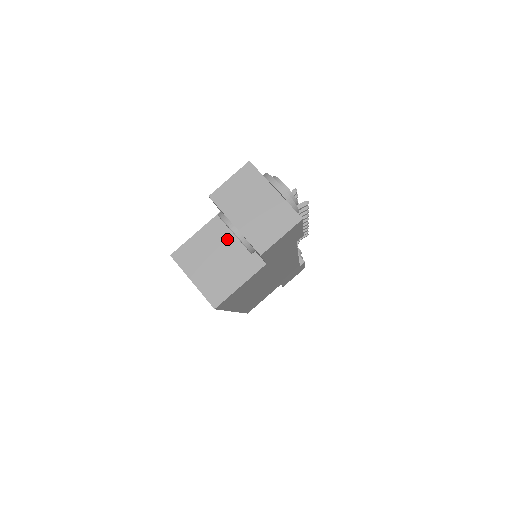
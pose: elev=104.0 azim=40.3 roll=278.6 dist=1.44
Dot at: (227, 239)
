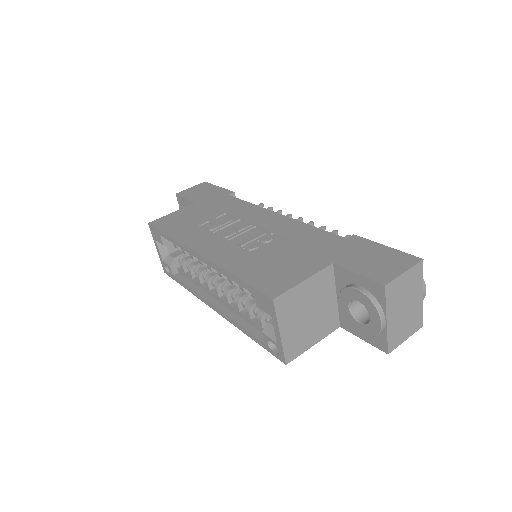
Dot at: (325, 295)
